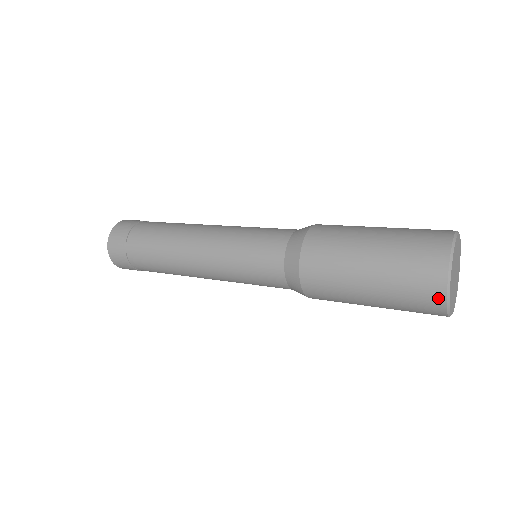
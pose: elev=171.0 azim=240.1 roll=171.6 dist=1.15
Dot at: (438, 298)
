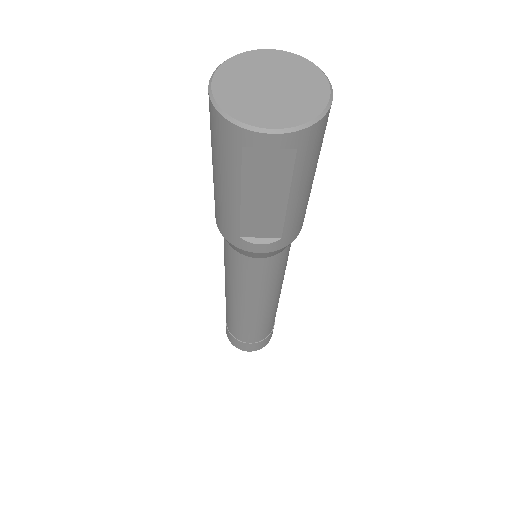
Dot at: (210, 106)
